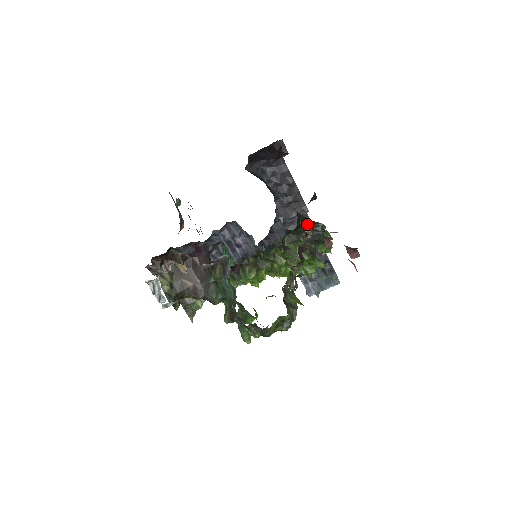
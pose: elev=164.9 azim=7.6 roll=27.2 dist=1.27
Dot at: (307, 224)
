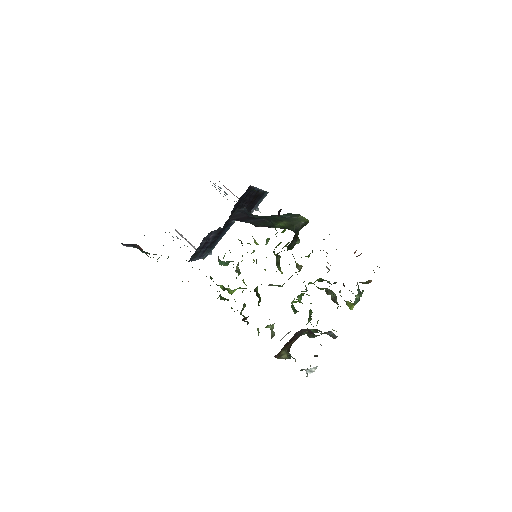
Dot at: occluded
